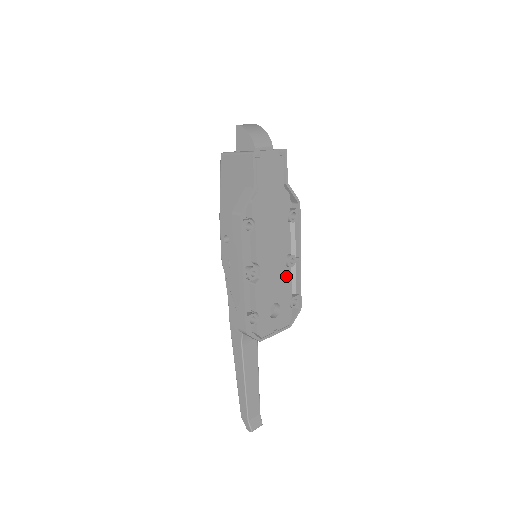
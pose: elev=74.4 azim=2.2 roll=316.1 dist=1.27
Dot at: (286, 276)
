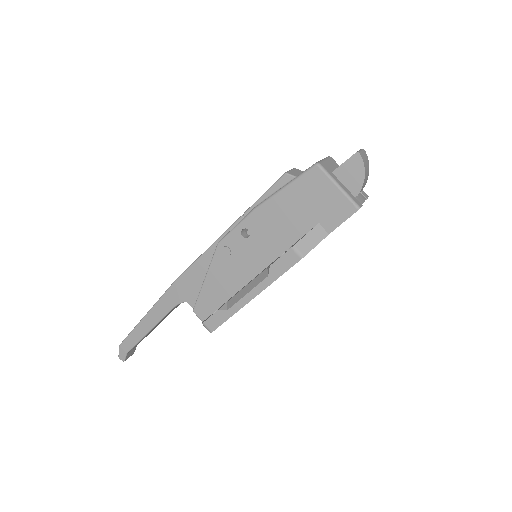
Dot at: occluded
